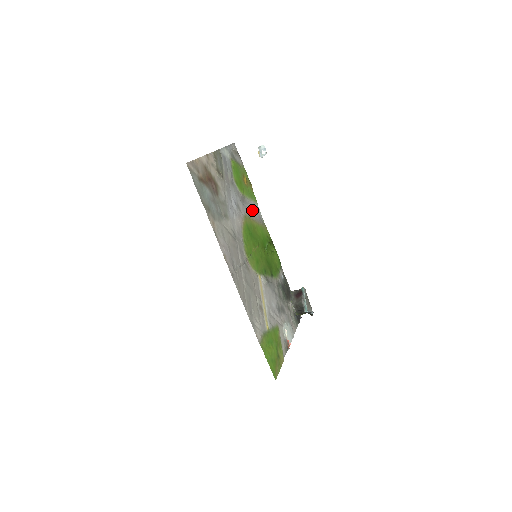
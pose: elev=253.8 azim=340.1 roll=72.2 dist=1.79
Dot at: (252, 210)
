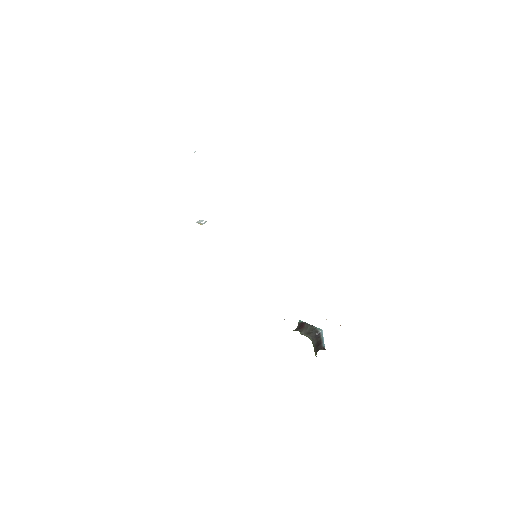
Dot at: occluded
